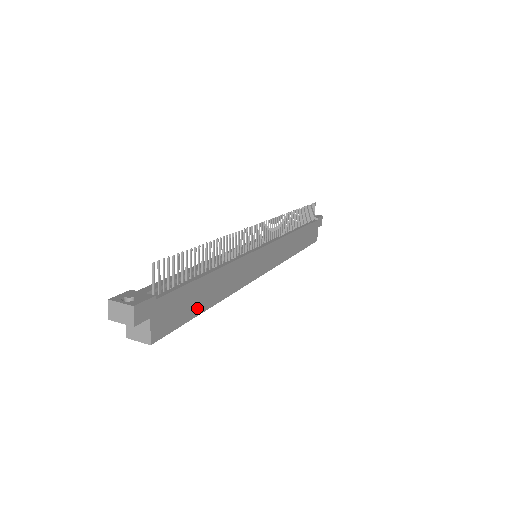
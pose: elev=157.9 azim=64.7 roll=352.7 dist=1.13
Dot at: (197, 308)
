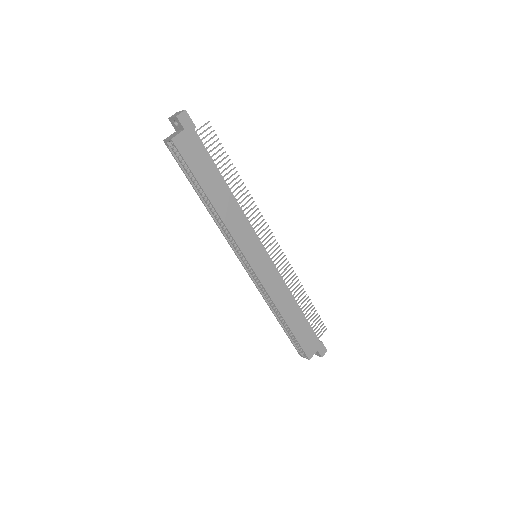
Dot at: (203, 180)
